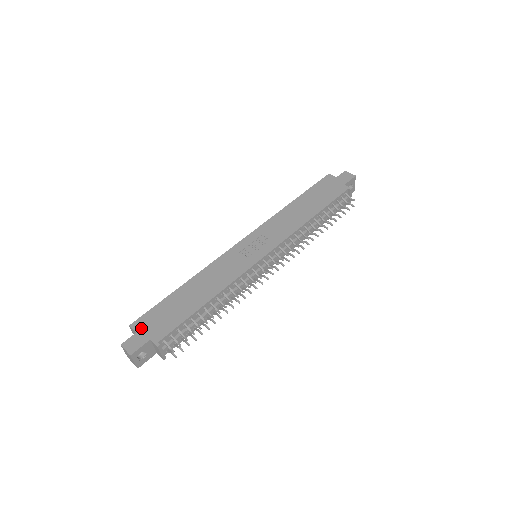
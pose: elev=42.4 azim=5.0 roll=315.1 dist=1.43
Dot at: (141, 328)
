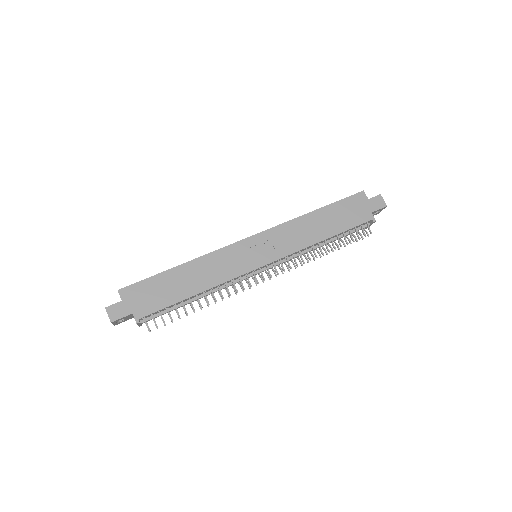
Dot at: (128, 298)
